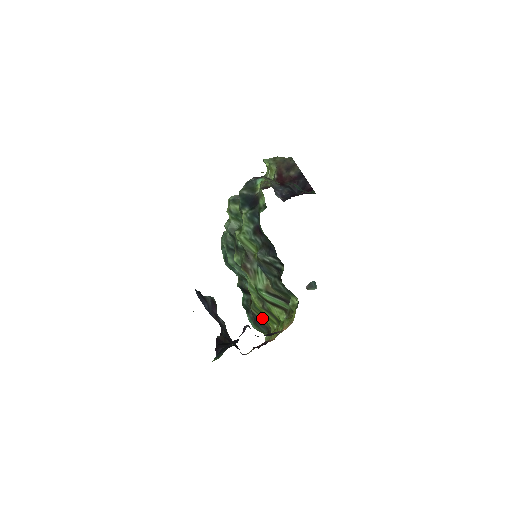
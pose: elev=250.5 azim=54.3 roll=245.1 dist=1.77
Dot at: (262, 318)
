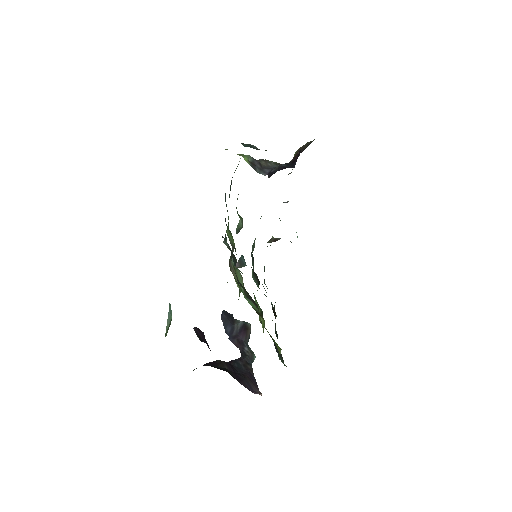
Dot at: occluded
